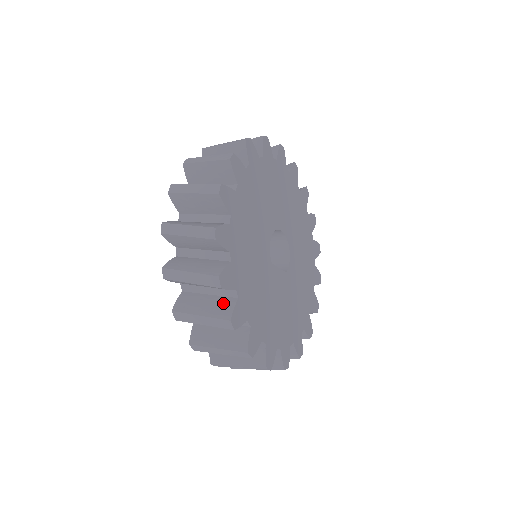
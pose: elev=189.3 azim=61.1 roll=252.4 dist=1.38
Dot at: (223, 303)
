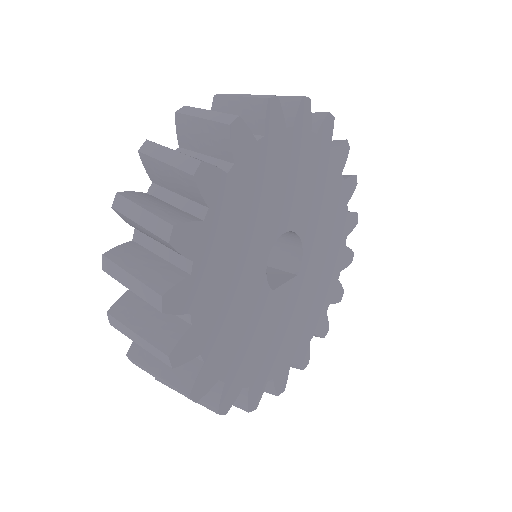
Dot at: occluded
